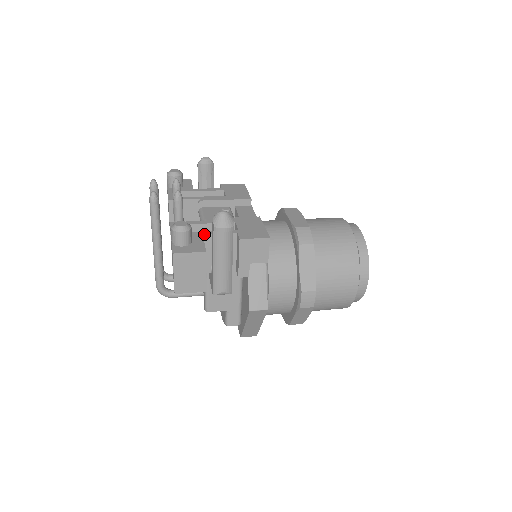
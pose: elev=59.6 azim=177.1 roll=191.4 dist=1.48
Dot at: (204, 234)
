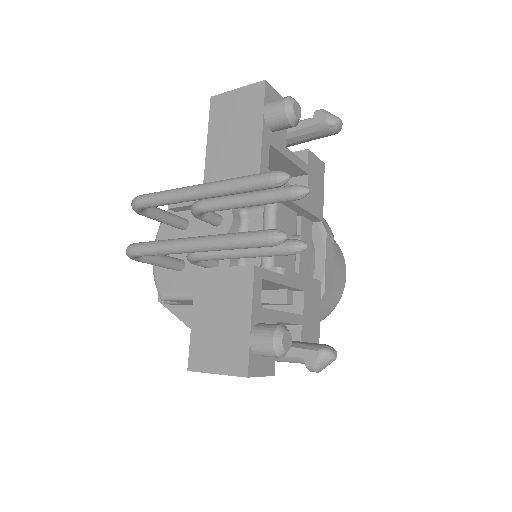
Dot at: (279, 321)
